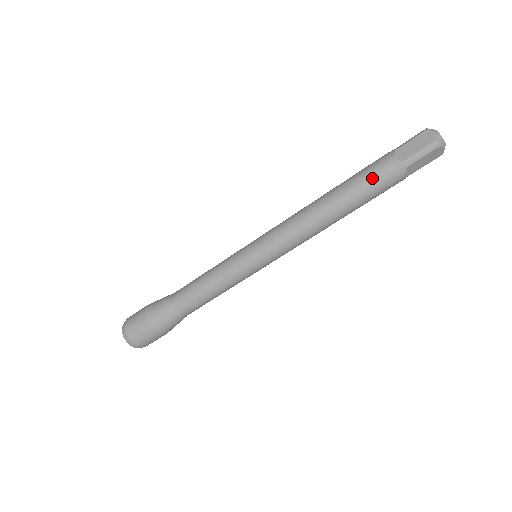
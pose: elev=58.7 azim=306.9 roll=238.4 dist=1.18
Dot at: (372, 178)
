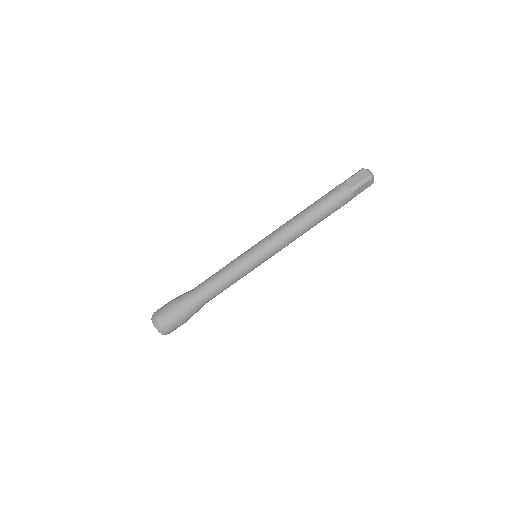
Dot at: (333, 199)
